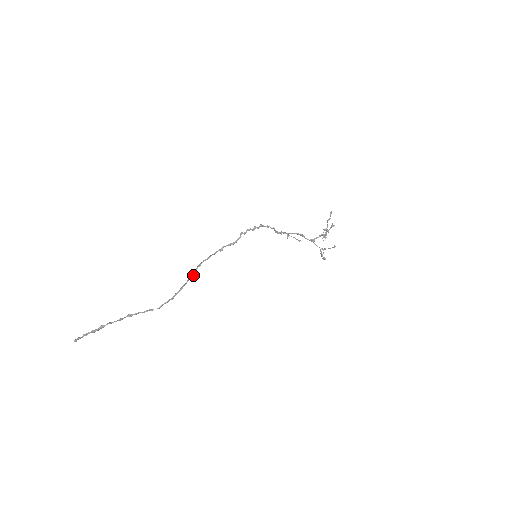
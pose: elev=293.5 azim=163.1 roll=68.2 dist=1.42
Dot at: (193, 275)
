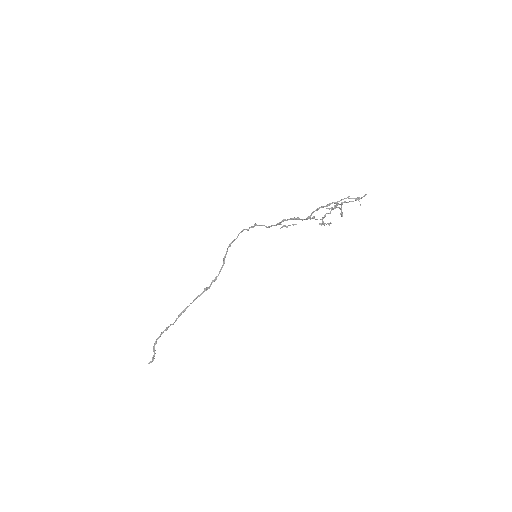
Dot at: (206, 287)
